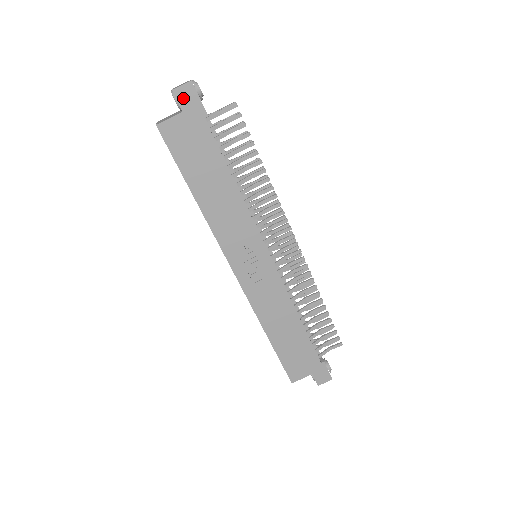
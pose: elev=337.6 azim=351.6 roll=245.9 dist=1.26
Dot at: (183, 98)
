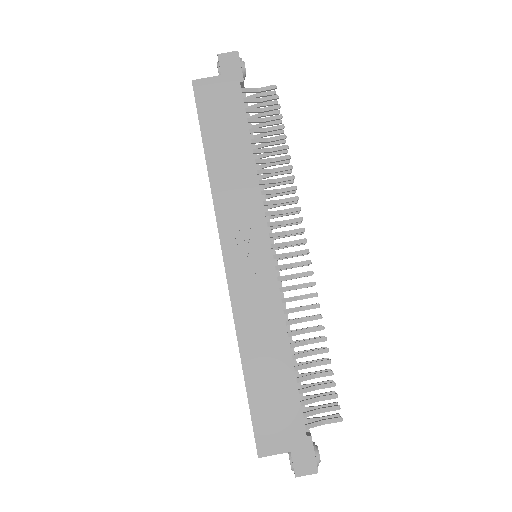
Dot at: (225, 64)
